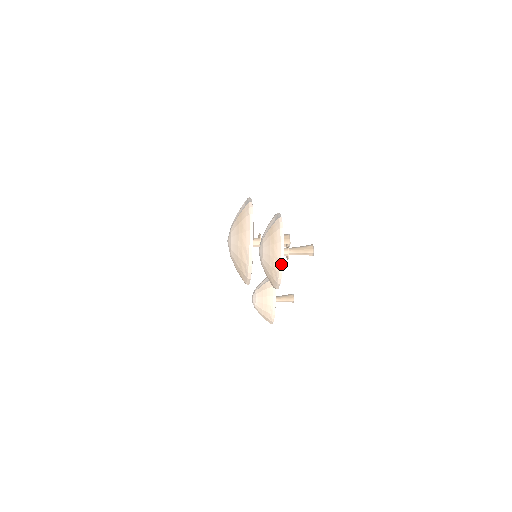
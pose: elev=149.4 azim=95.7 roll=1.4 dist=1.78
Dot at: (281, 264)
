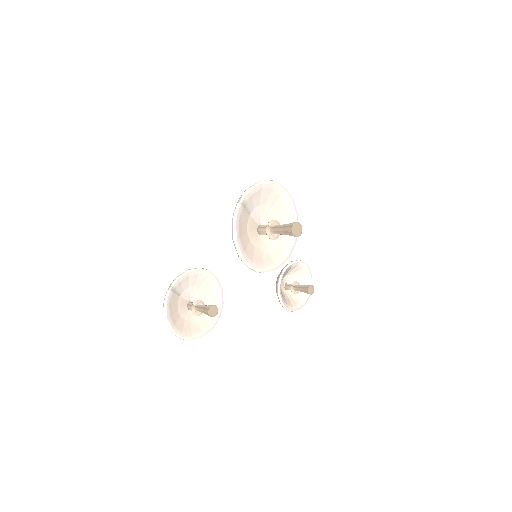
Dot at: occluded
